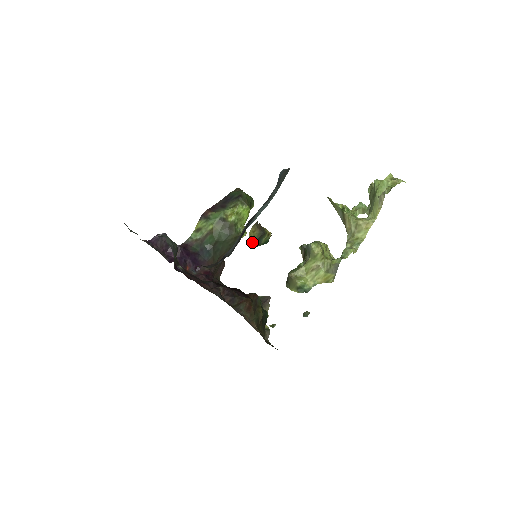
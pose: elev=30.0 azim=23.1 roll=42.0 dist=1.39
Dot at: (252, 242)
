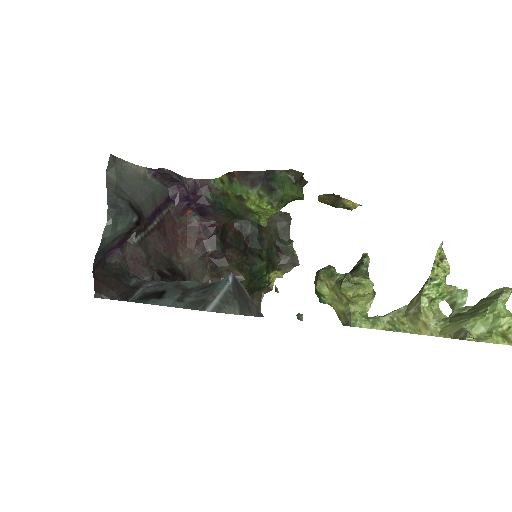
Dot at: (322, 202)
